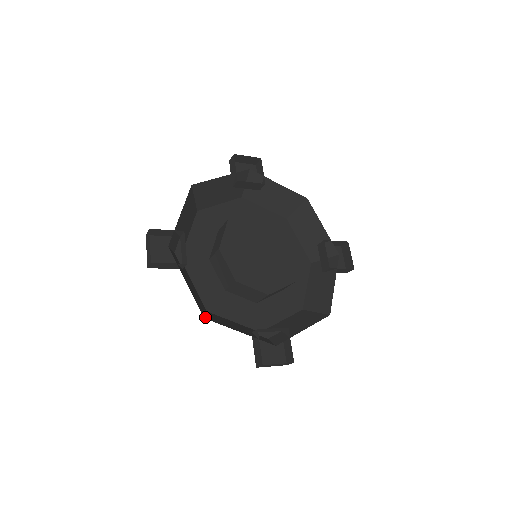
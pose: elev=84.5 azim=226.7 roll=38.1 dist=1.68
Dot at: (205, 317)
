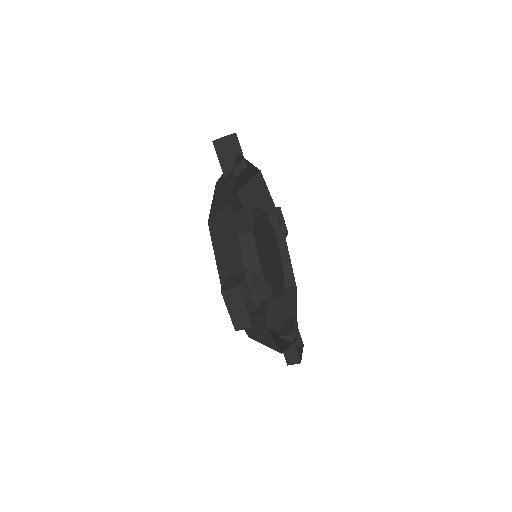
Dot at: (227, 205)
